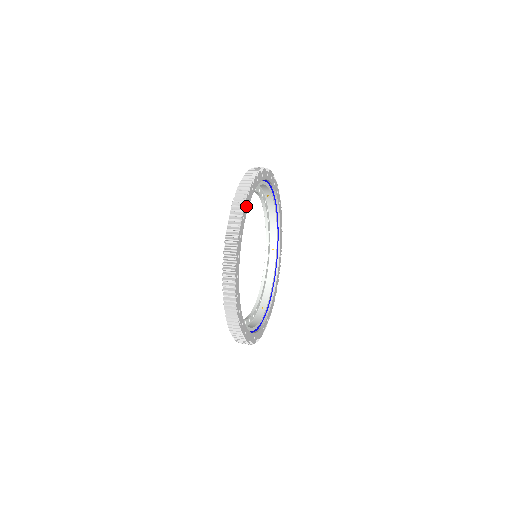
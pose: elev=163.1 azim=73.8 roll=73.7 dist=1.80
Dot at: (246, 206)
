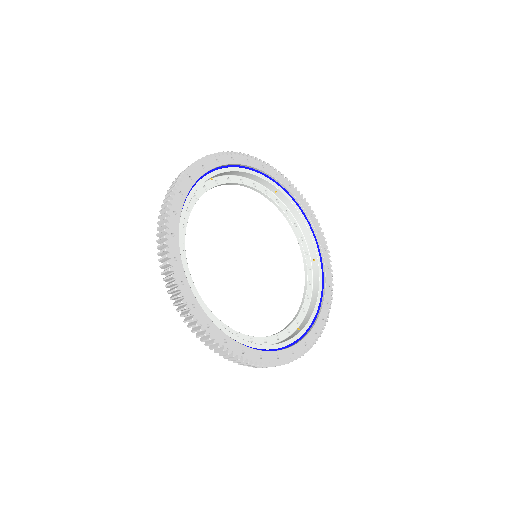
Dot at: (186, 182)
